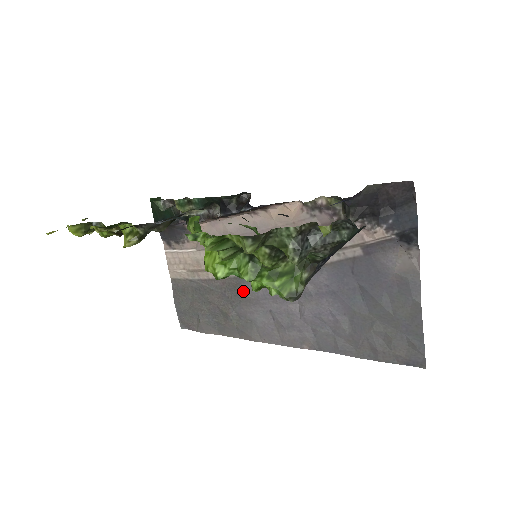
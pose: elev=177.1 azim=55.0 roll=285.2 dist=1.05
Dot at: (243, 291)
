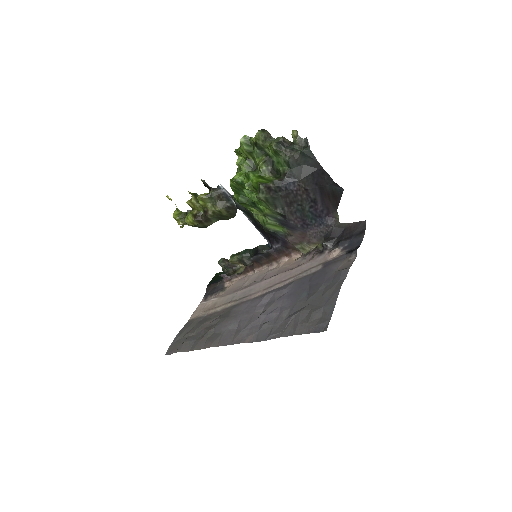
Dot at: (231, 313)
